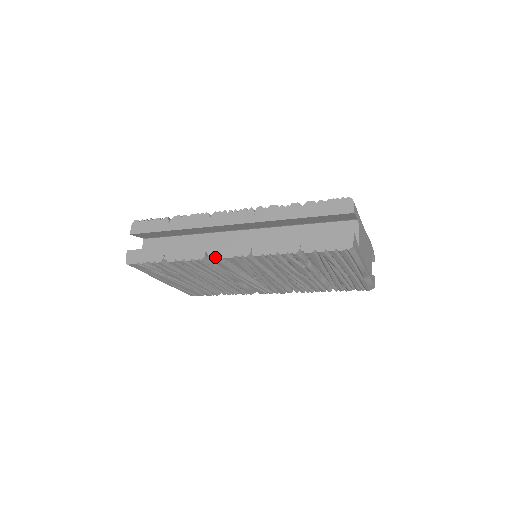
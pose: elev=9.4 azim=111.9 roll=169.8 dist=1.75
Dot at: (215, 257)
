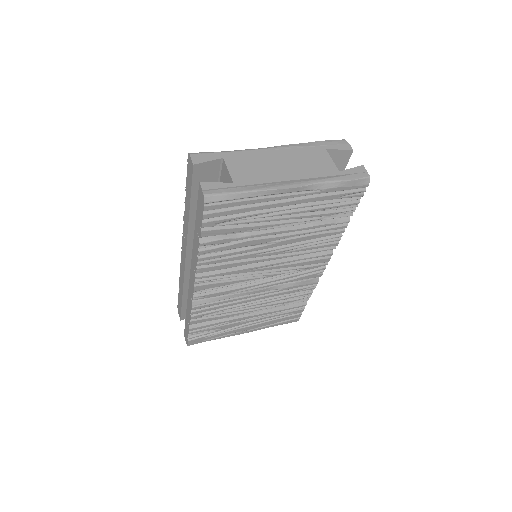
Dot at: (192, 296)
